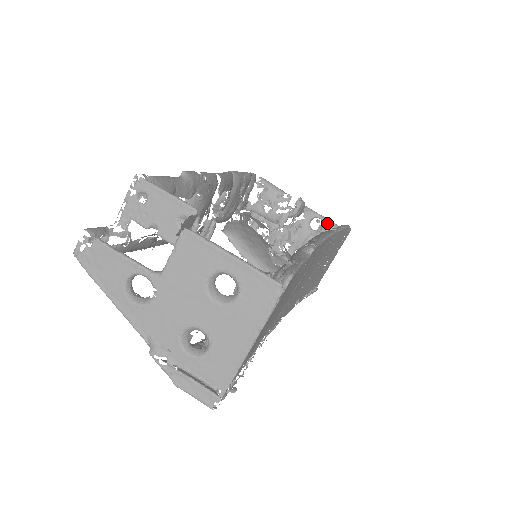
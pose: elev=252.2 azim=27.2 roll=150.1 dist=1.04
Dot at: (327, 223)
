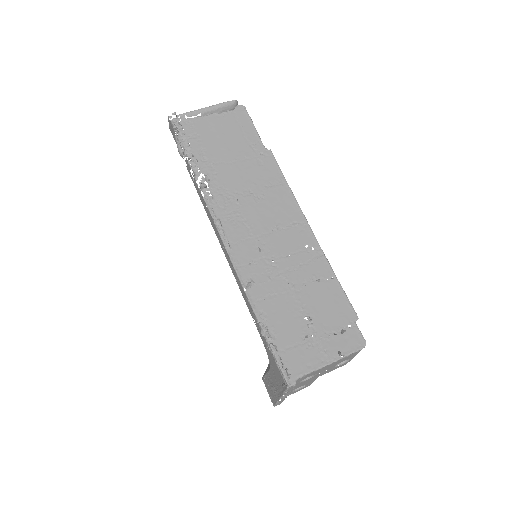
Dot at: occluded
